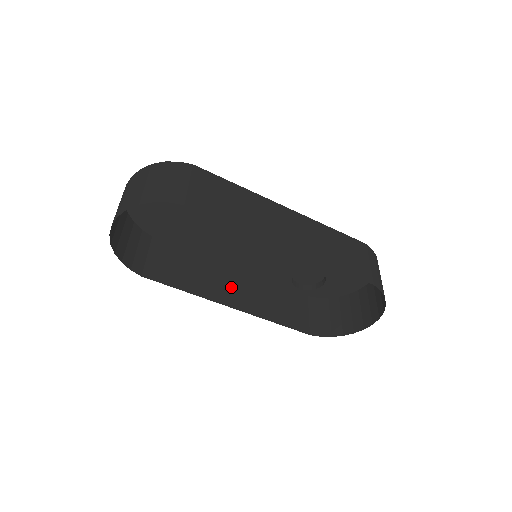
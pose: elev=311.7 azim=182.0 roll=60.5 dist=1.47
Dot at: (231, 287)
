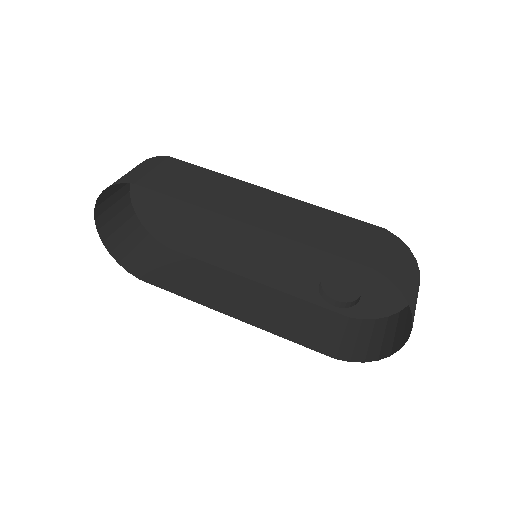
Dot at: (241, 298)
